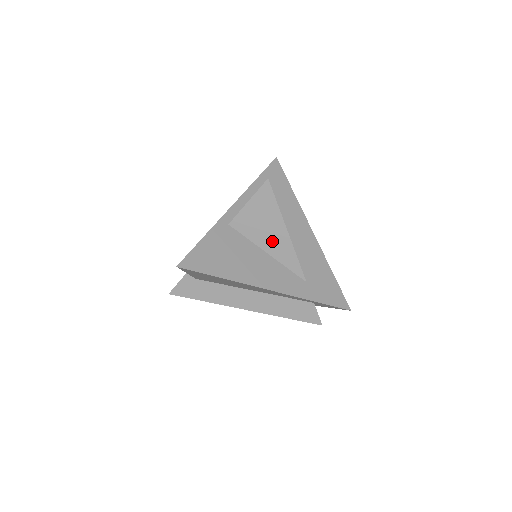
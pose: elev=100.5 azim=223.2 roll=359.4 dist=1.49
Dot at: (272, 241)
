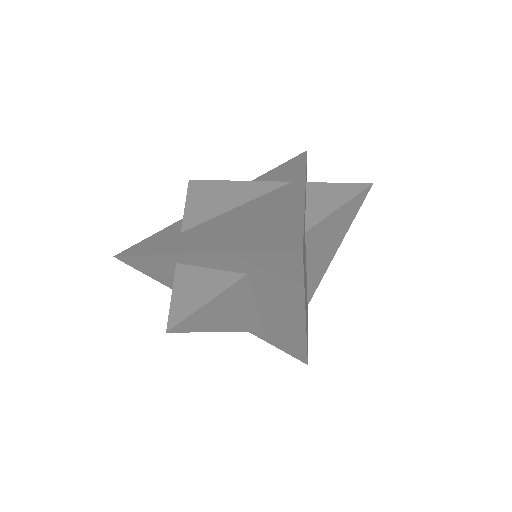
Dot at: occluded
